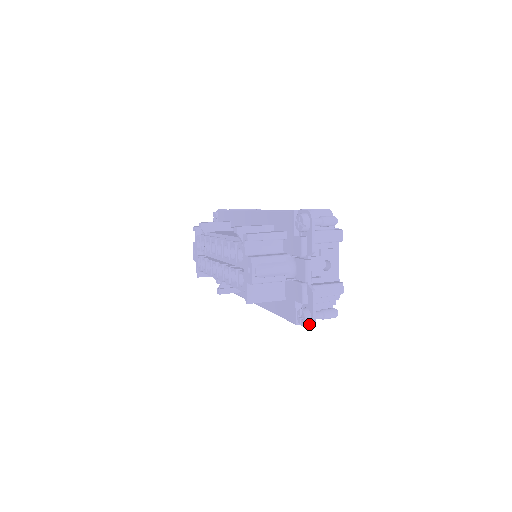
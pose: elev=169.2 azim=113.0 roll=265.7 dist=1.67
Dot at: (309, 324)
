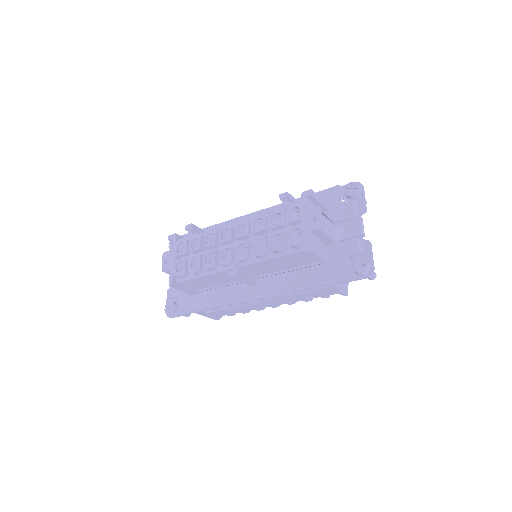
Dot at: (368, 271)
